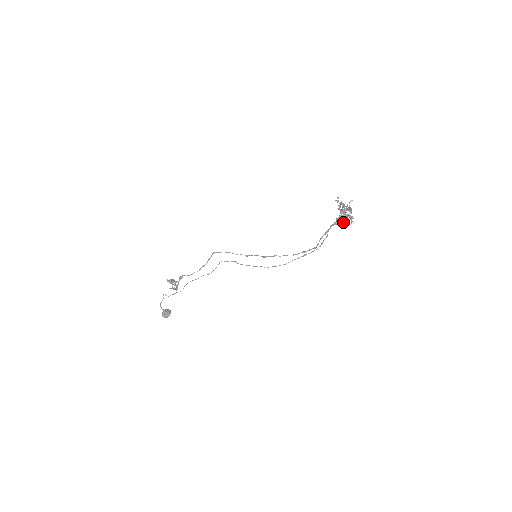
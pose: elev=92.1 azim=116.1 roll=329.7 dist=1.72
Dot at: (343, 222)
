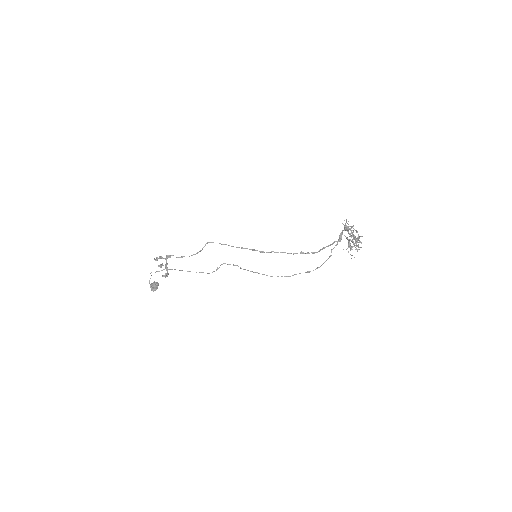
Dot at: (349, 247)
